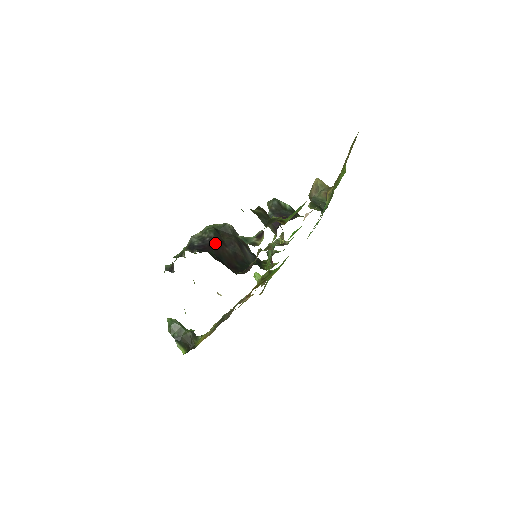
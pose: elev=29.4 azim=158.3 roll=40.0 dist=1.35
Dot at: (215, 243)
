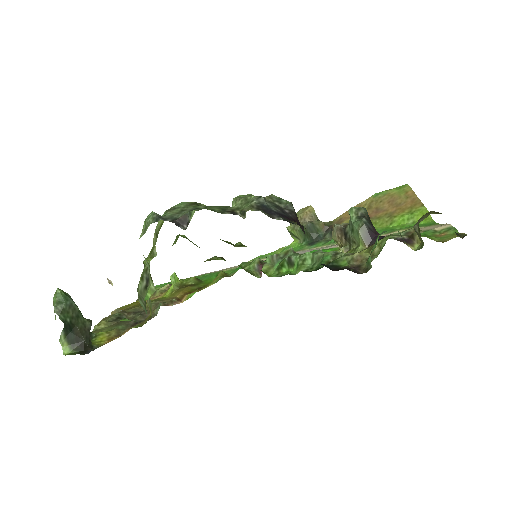
Dot at: occluded
